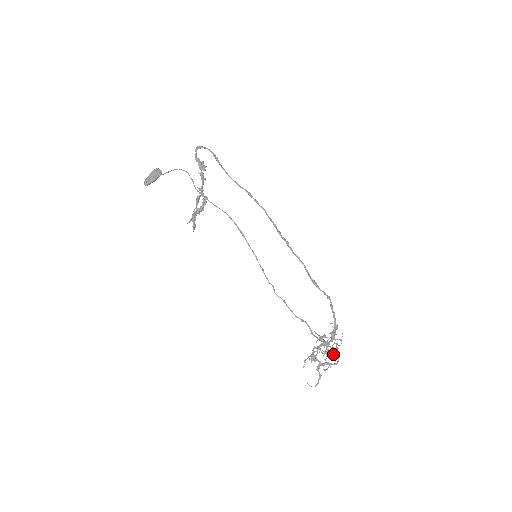
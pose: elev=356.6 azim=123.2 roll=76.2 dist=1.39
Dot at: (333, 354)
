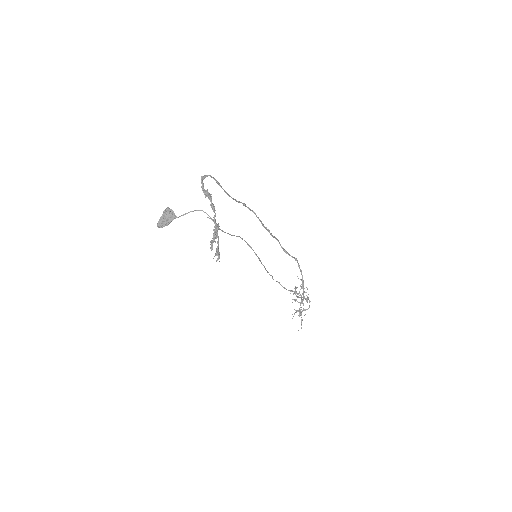
Dot at: occluded
